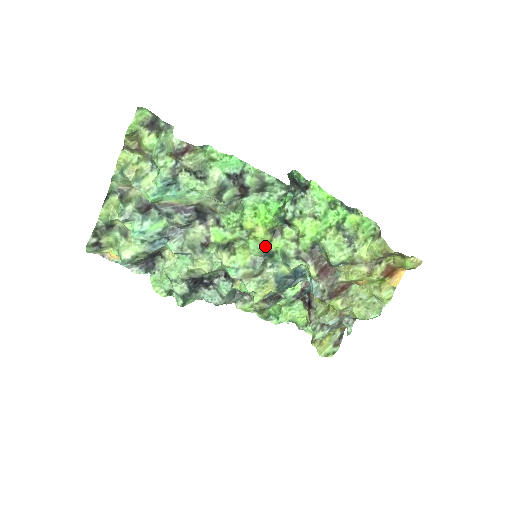
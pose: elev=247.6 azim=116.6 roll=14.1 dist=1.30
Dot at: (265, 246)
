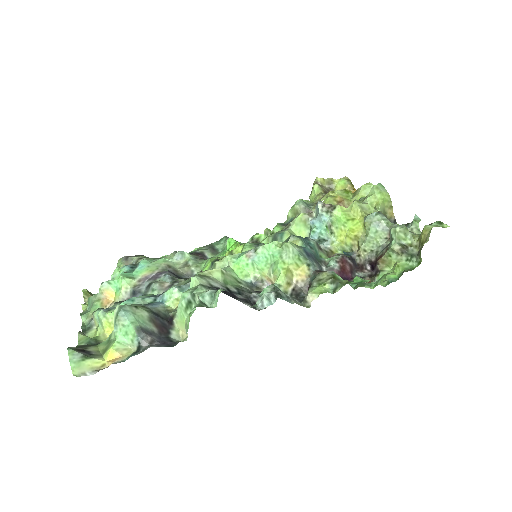
Dot at: (250, 243)
